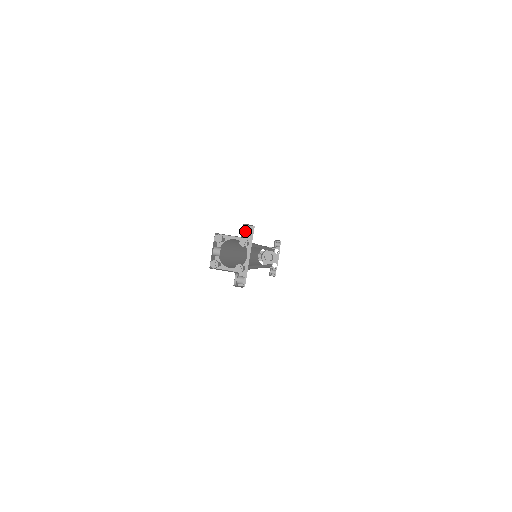
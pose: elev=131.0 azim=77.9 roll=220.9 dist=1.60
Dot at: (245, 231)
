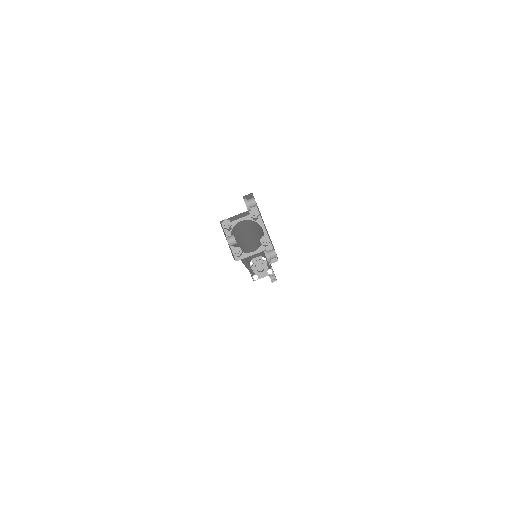
Dot at: (248, 203)
